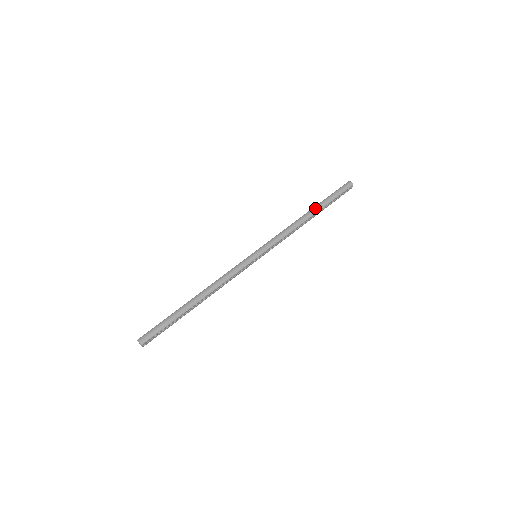
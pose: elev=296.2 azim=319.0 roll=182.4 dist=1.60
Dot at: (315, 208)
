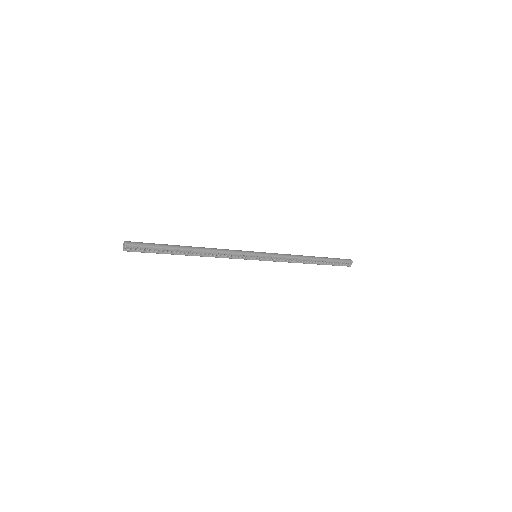
Dot at: occluded
